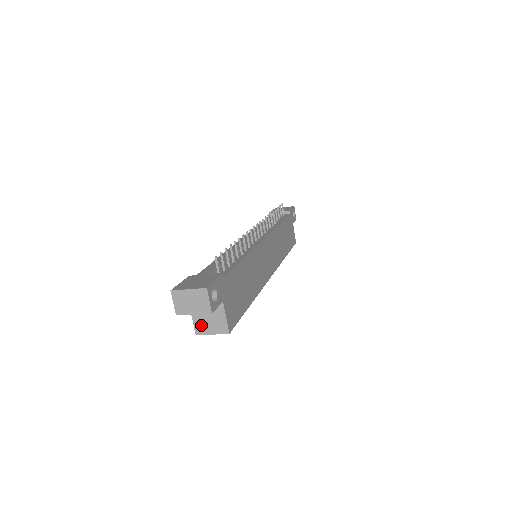
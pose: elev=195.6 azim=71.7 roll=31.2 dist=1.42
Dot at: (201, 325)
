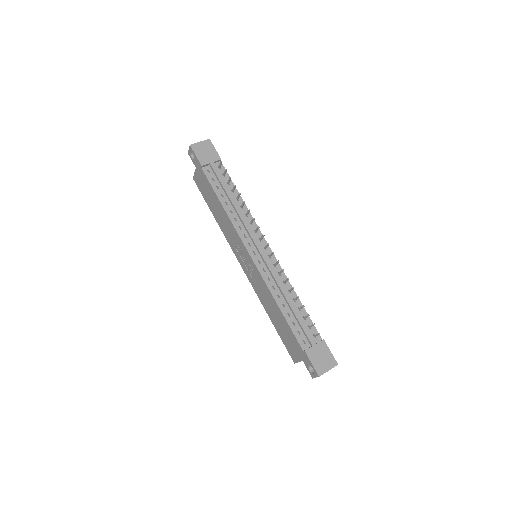
Dot at: occluded
